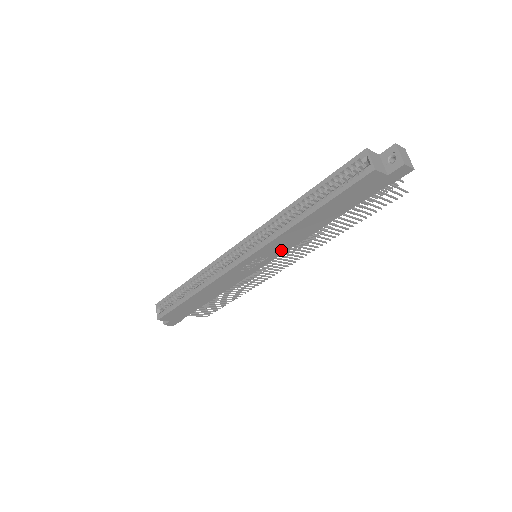
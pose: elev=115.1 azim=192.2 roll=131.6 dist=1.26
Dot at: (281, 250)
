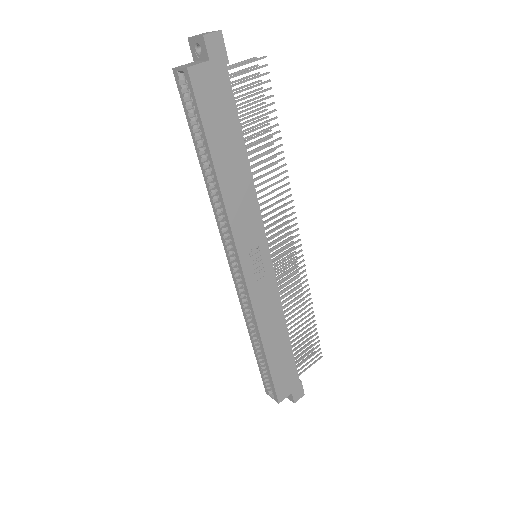
Dot at: (256, 225)
